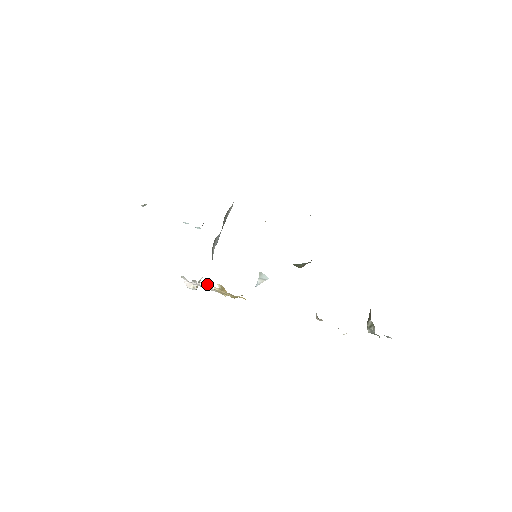
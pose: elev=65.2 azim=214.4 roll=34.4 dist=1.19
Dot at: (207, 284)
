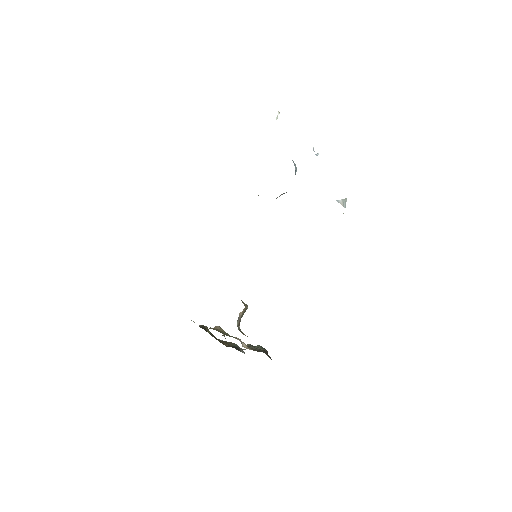
Dot at: occluded
